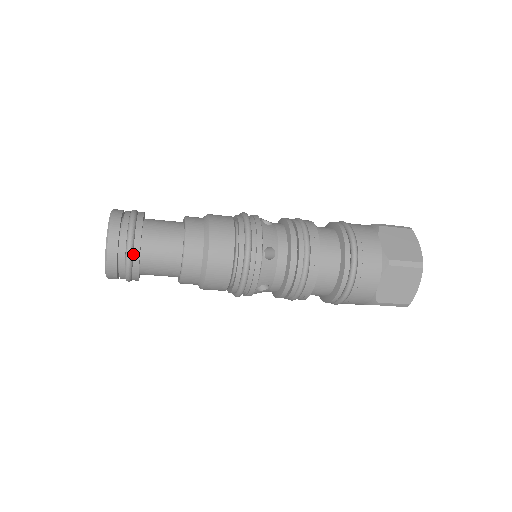
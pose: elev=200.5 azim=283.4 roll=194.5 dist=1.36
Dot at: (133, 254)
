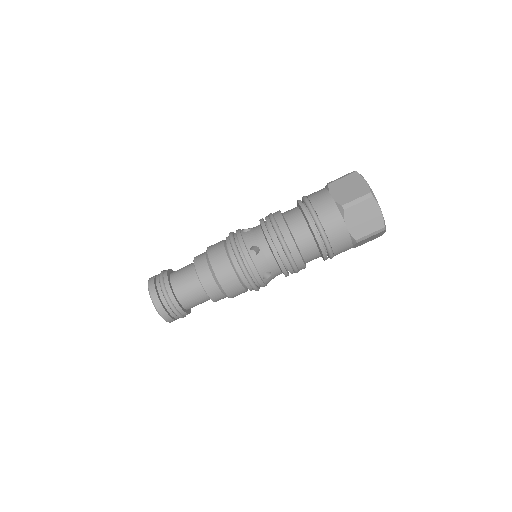
Dot at: (171, 299)
